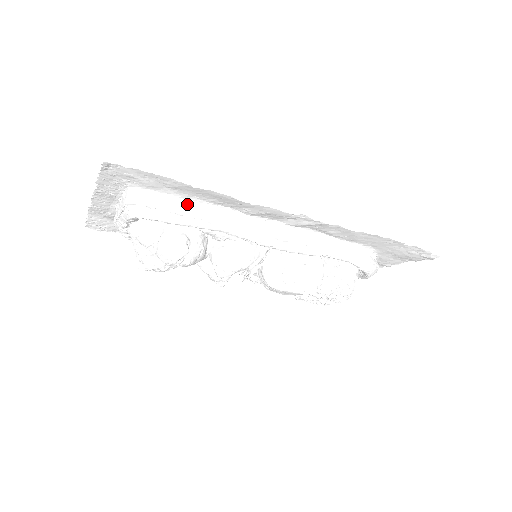
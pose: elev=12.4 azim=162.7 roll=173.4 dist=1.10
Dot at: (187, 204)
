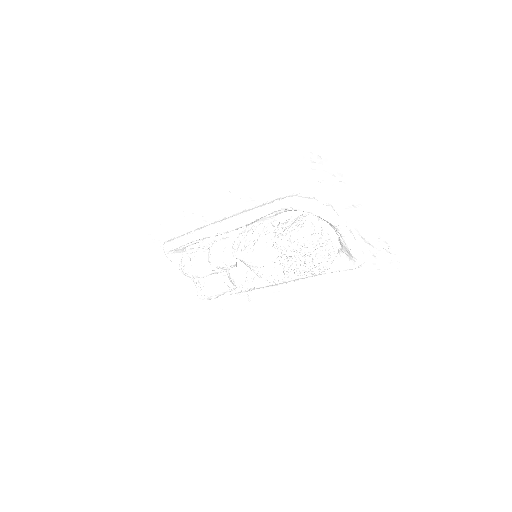
Dot at: occluded
